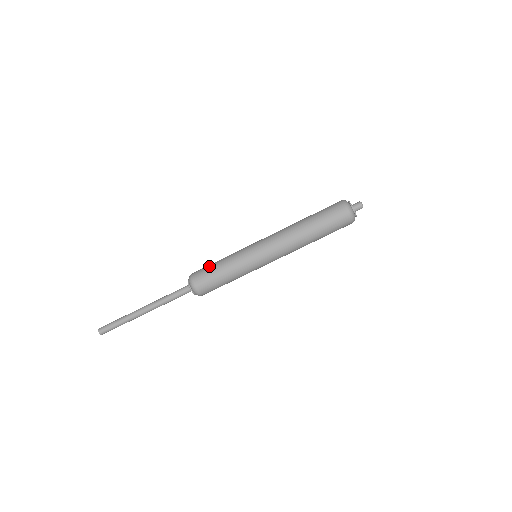
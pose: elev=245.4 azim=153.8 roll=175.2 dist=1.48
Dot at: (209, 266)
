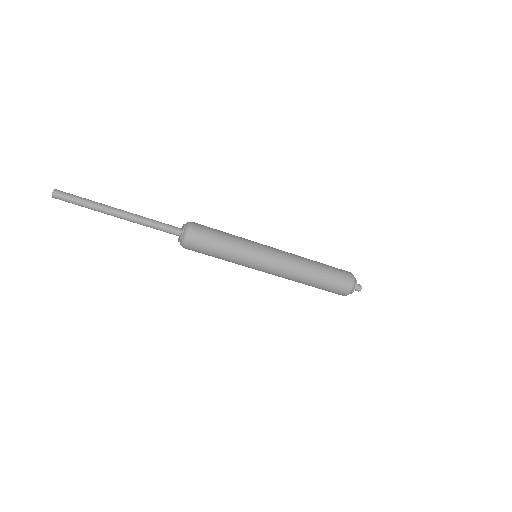
Dot at: (214, 233)
